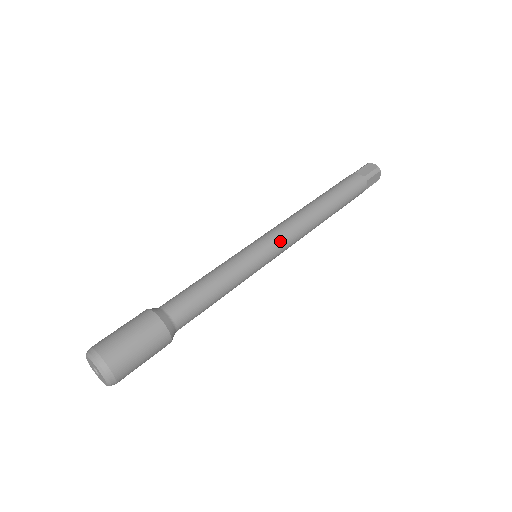
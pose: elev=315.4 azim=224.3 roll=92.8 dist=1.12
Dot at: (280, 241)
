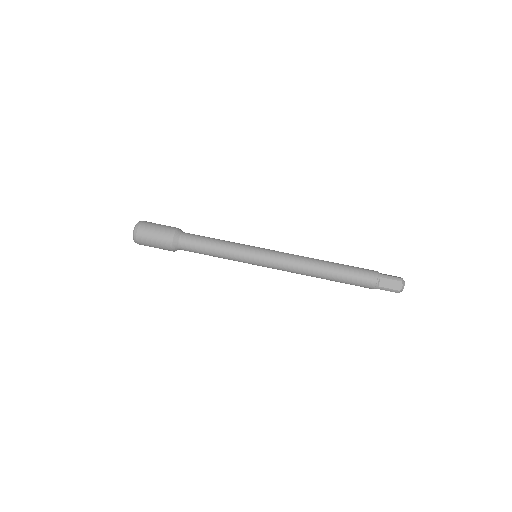
Dot at: (272, 266)
